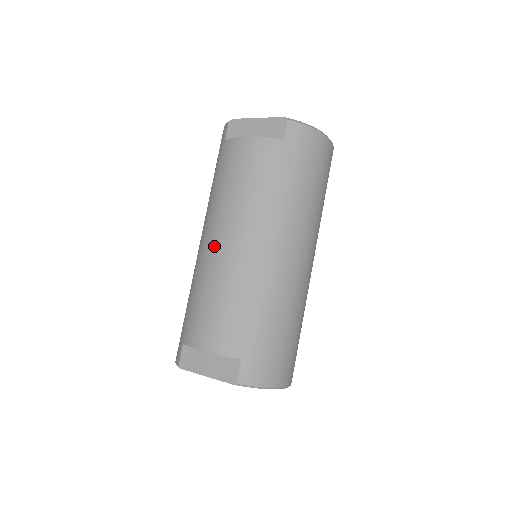
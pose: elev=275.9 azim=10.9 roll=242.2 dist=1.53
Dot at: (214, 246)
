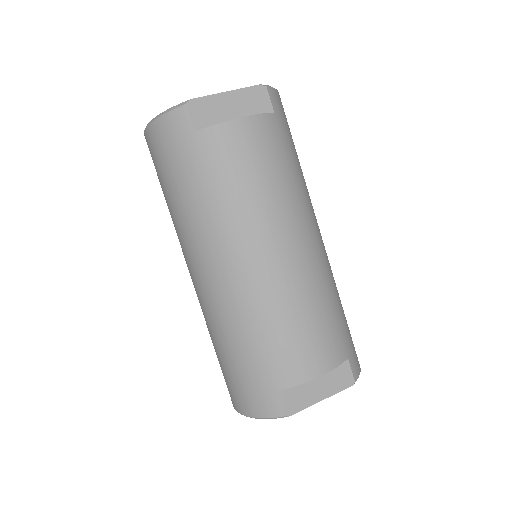
Dot at: (265, 265)
